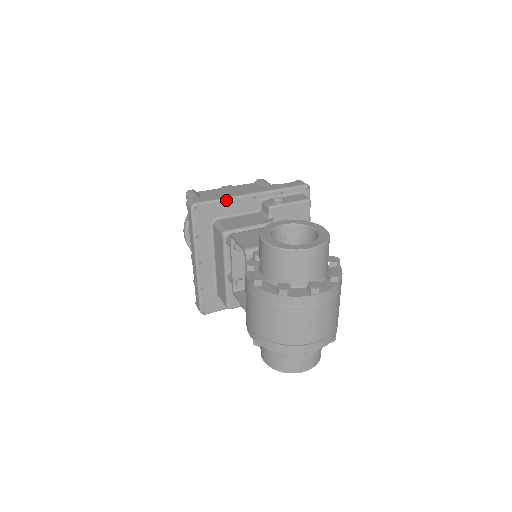
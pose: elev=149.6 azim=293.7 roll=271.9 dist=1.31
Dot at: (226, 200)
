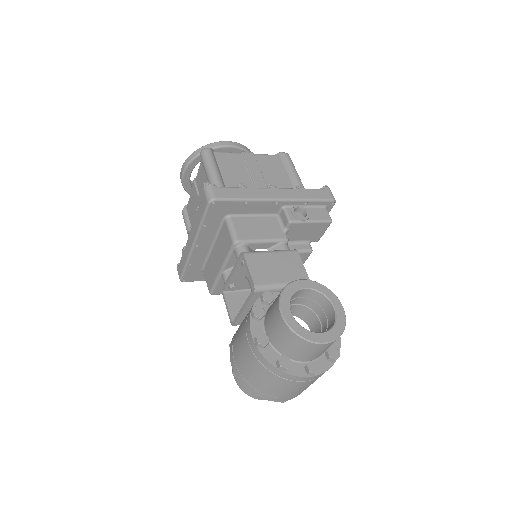
Dot at: (248, 201)
